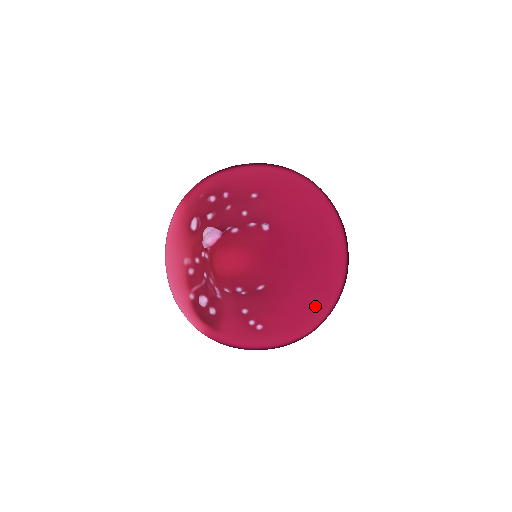
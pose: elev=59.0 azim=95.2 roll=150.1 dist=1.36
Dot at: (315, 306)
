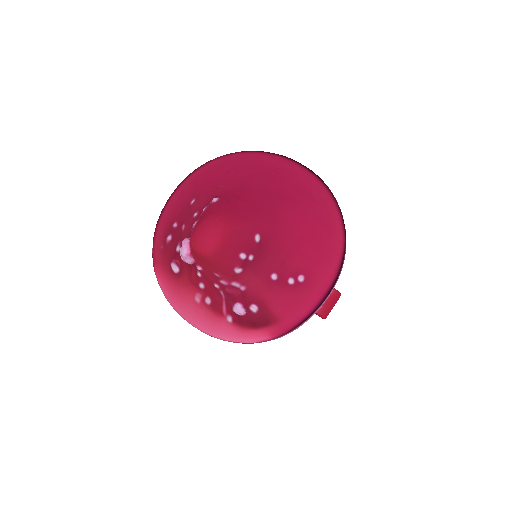
Dot at: (322, 218)
